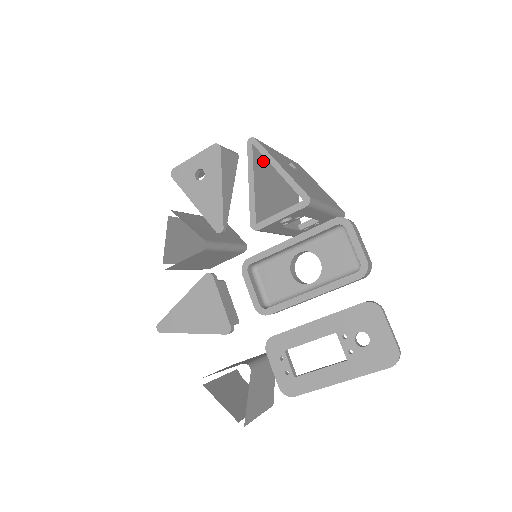
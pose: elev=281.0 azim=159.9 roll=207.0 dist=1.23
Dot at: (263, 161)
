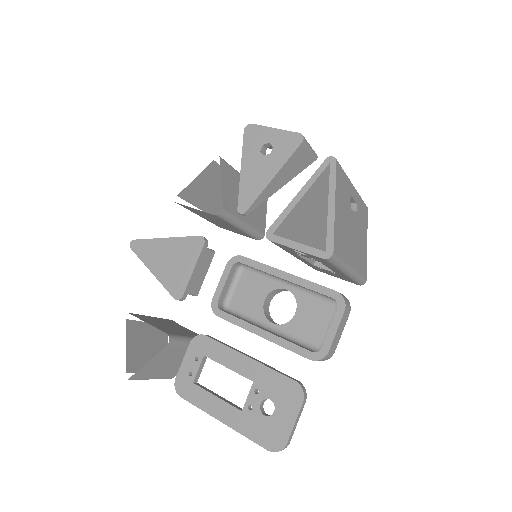
Dot at: occluded
